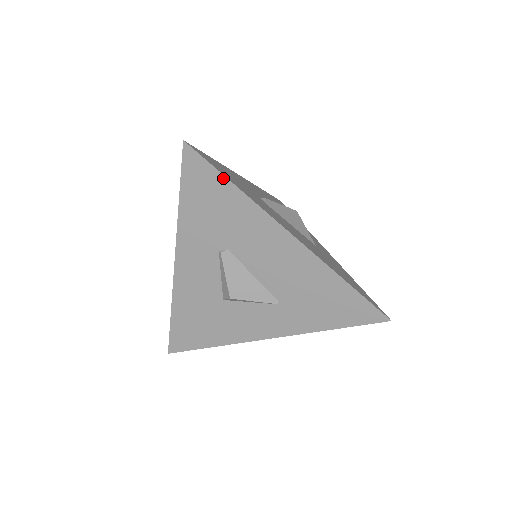
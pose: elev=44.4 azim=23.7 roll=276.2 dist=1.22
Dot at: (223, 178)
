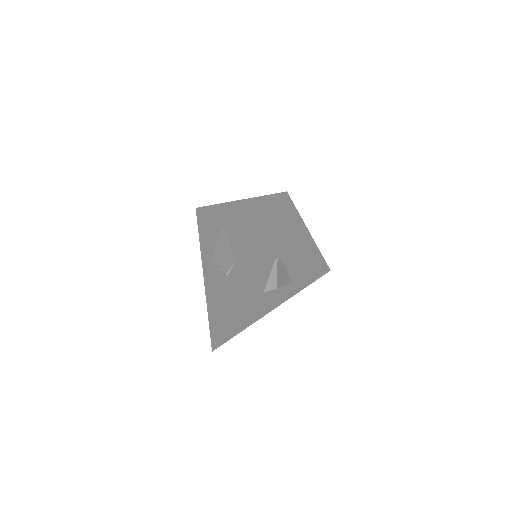
Dot at: (296, 212)
